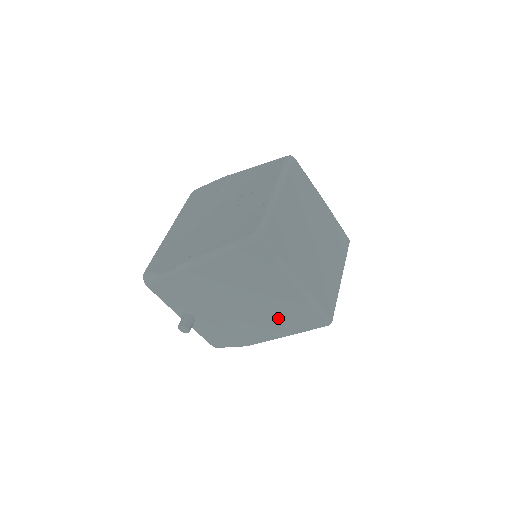
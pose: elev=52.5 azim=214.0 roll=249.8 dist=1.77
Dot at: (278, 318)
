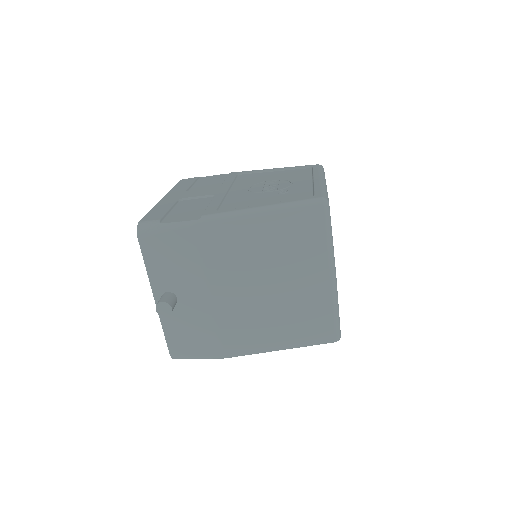
Dot at: (286, 319)
